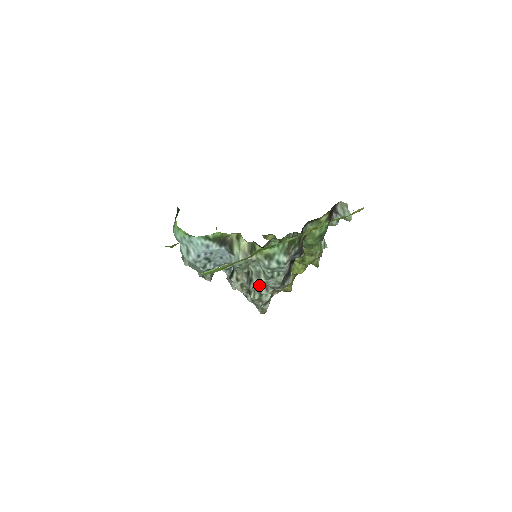
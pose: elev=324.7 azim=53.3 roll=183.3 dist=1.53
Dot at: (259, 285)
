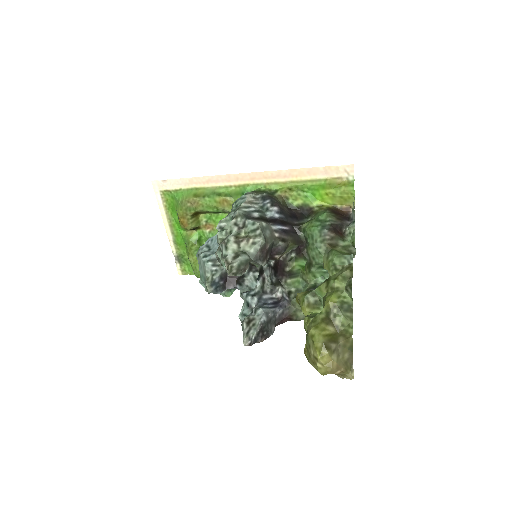
Dot at: occluded
